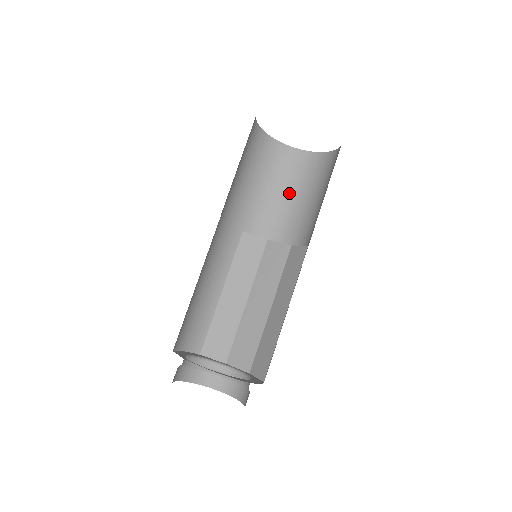
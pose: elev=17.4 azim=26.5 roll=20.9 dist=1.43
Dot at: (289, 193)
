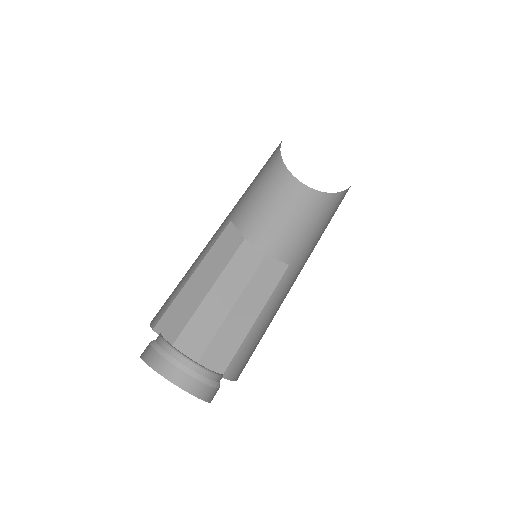
Dot at: (270, 204)
